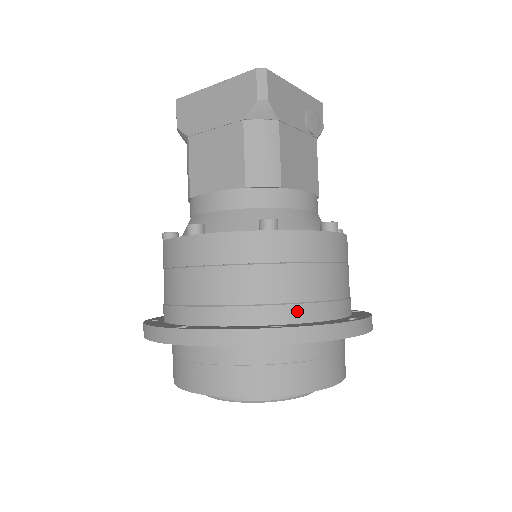
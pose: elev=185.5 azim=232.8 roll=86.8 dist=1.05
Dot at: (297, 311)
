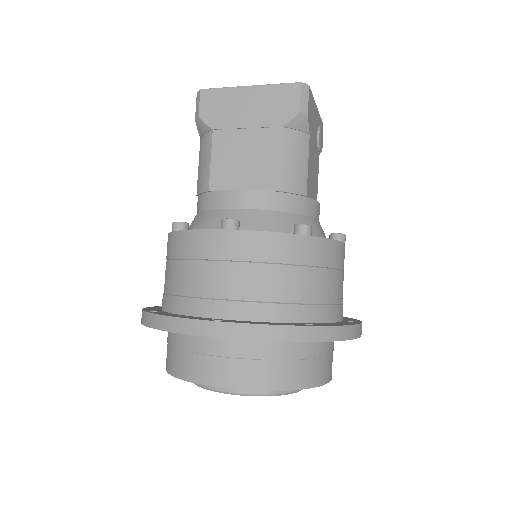
Dot at: (321, 312)
